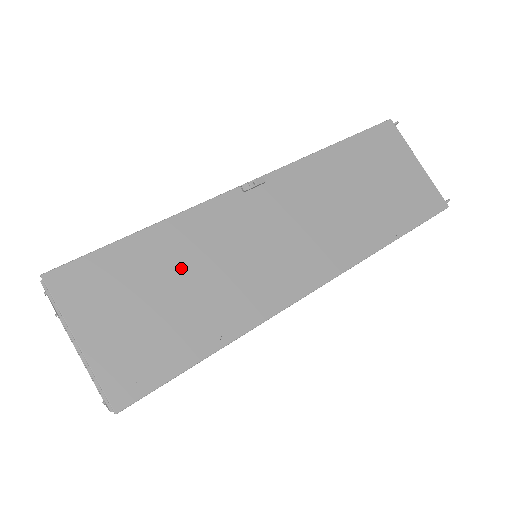
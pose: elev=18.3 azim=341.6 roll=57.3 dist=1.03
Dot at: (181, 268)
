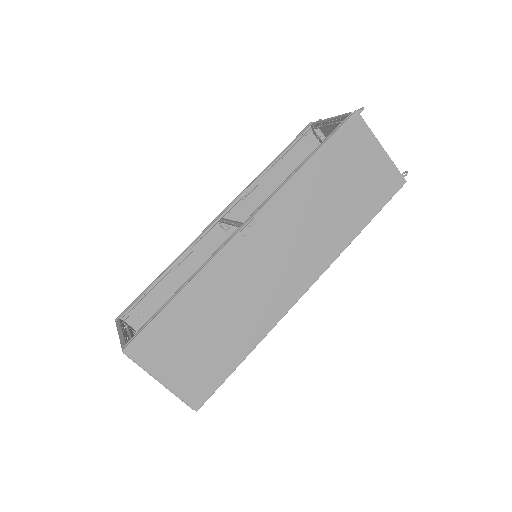
Dot at: (212, 312)
